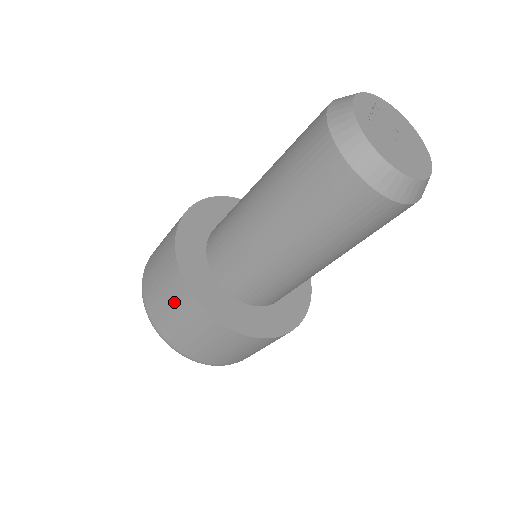
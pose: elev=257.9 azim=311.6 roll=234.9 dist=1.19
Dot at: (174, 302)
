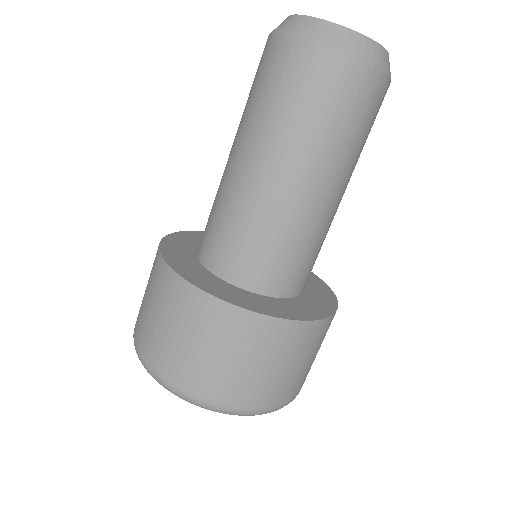
Dot at: (192, 327)
